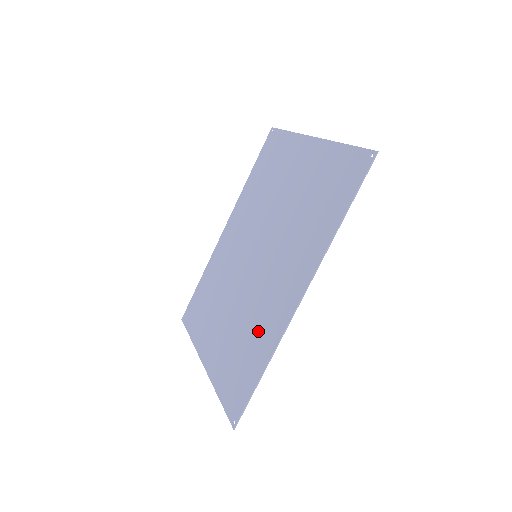
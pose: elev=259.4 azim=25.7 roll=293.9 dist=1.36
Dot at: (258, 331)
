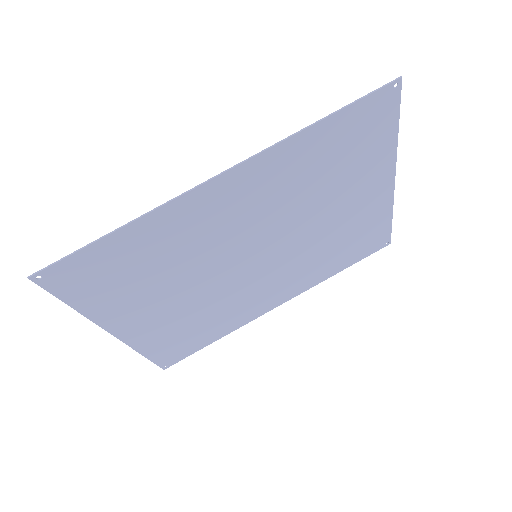
Dot at: (167, 242)
